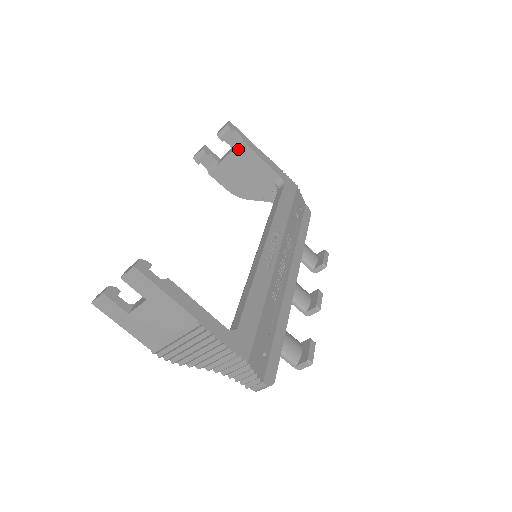
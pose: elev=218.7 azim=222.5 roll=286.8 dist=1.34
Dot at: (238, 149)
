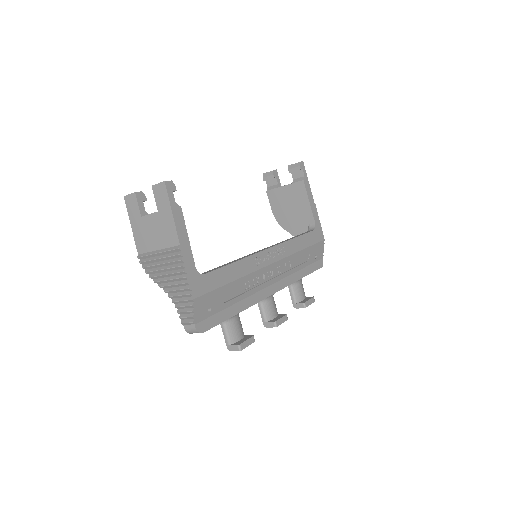
Dot at: (297, 184)
